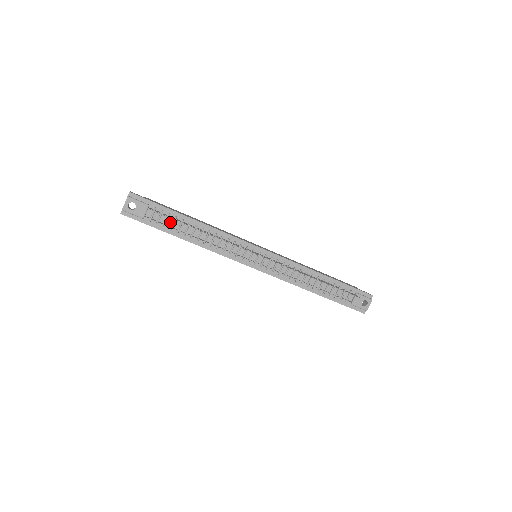
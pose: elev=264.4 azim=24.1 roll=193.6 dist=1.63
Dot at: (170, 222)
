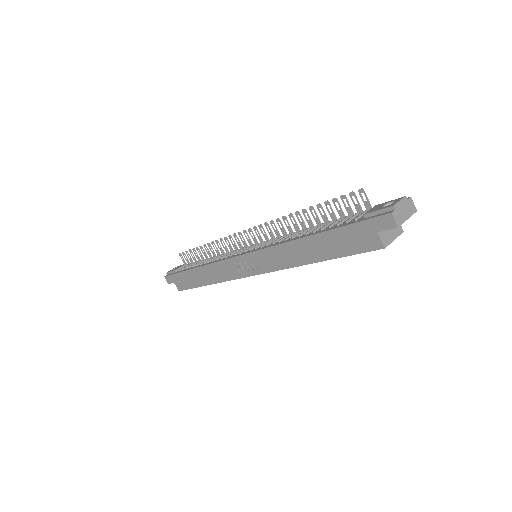
Dot at: occluded
